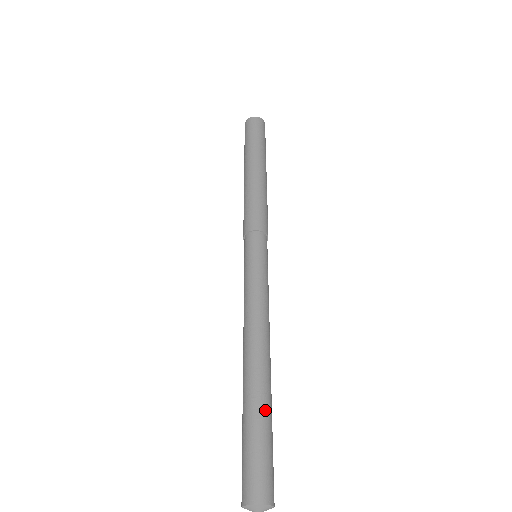
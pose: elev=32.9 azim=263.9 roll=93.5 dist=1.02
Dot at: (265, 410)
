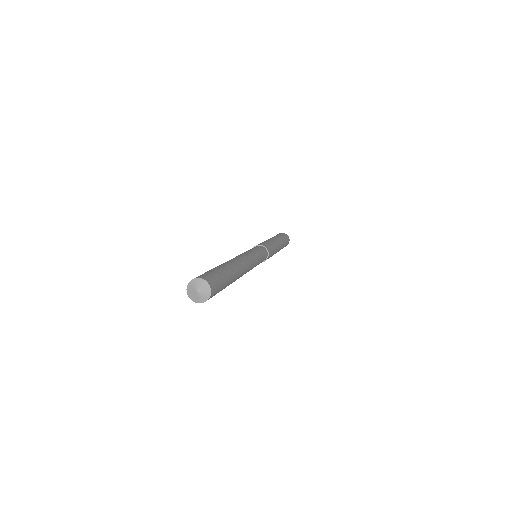
Dot at: (223, 266)
